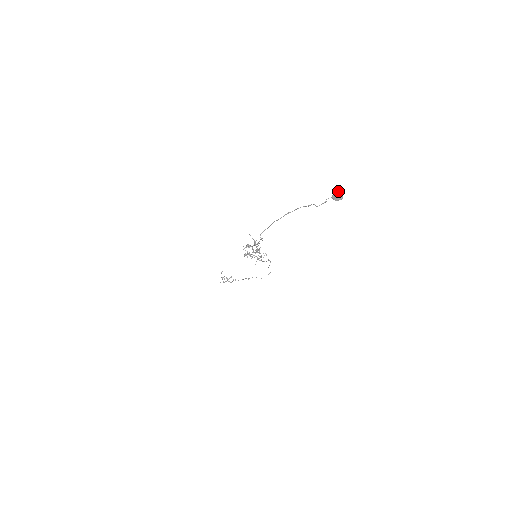
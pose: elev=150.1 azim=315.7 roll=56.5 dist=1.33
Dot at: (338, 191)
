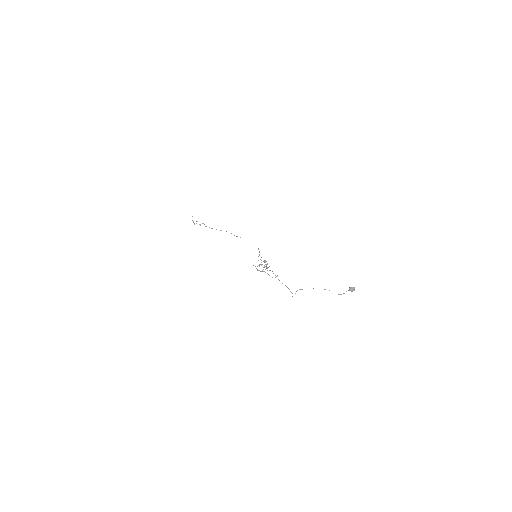
Dot at: (354, 287)
